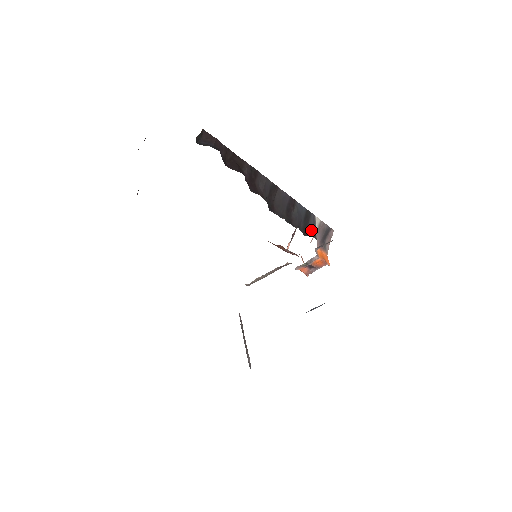
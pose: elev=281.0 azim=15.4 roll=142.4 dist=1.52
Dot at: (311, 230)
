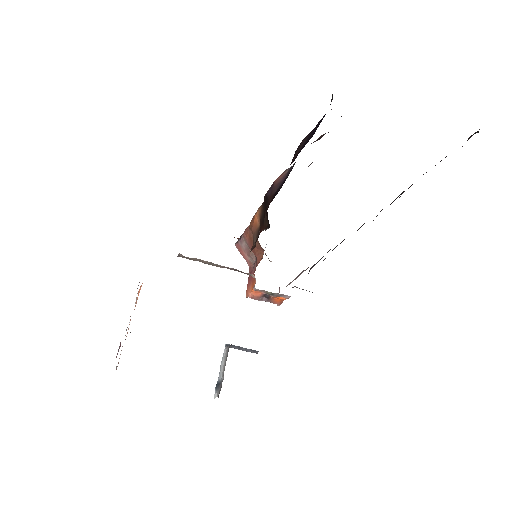
Dot at: occluded
